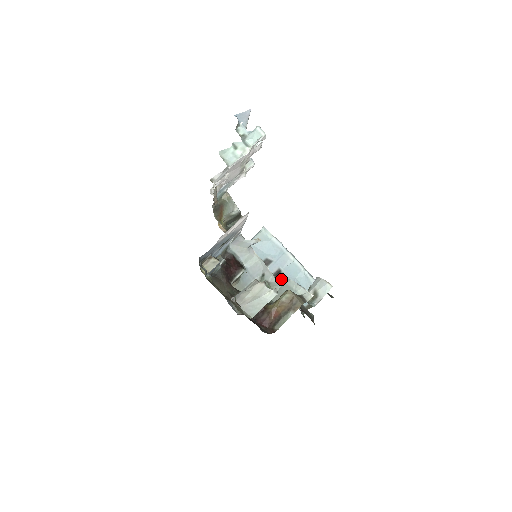
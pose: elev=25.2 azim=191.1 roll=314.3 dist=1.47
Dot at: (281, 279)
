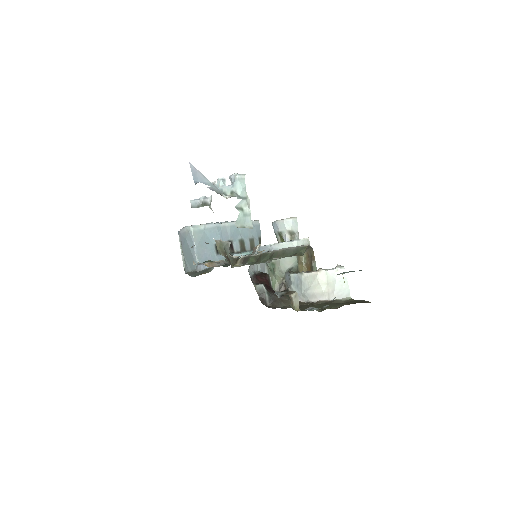
Dot at: (235, 246)
